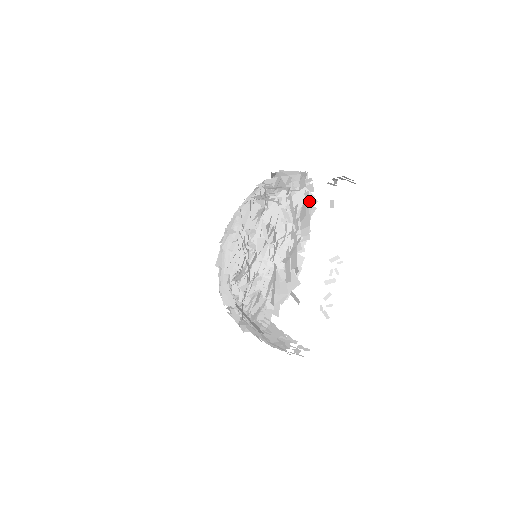
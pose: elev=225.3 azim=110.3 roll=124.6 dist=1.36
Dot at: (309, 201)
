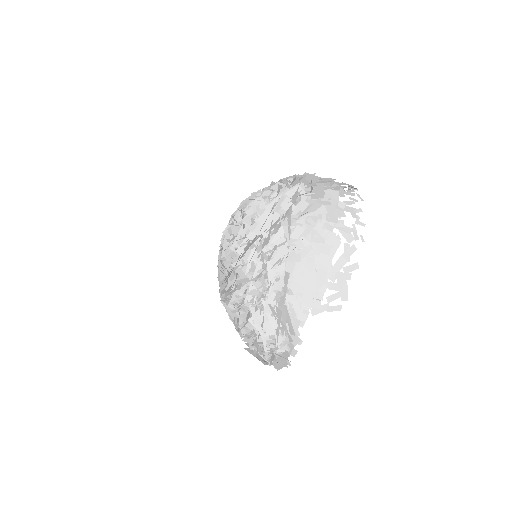
Dot at: (286, 363)
